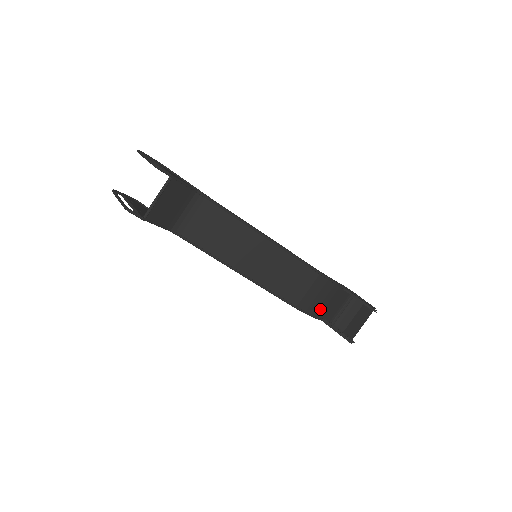
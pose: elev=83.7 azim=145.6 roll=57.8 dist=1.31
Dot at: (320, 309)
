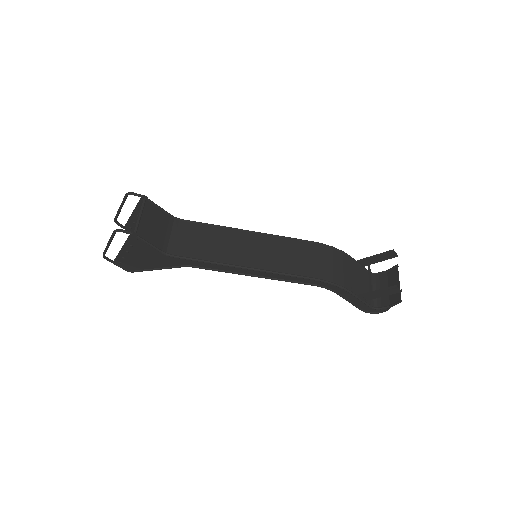
Dot at: (347, 281)
